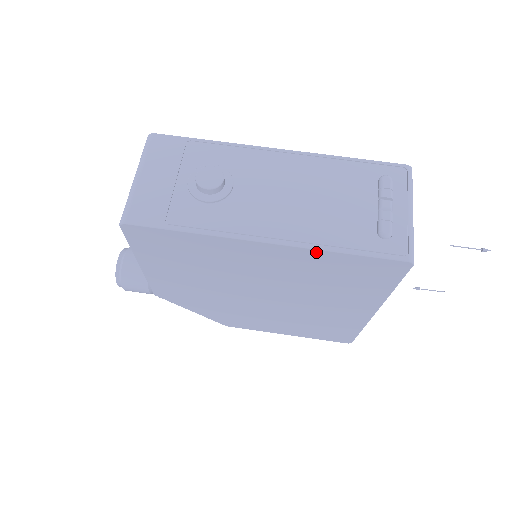
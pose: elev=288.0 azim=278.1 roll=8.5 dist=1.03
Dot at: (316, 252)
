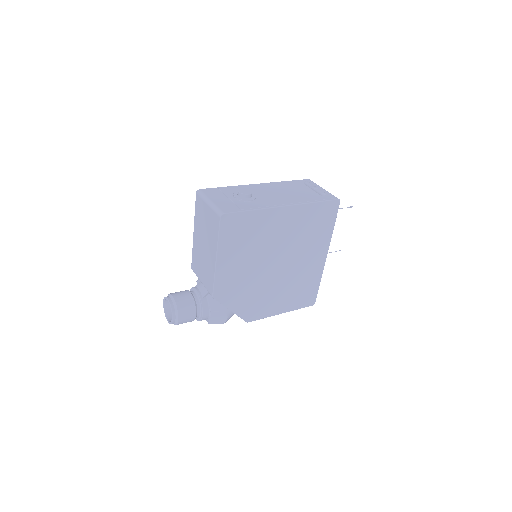
Dot at: (305, 206)
